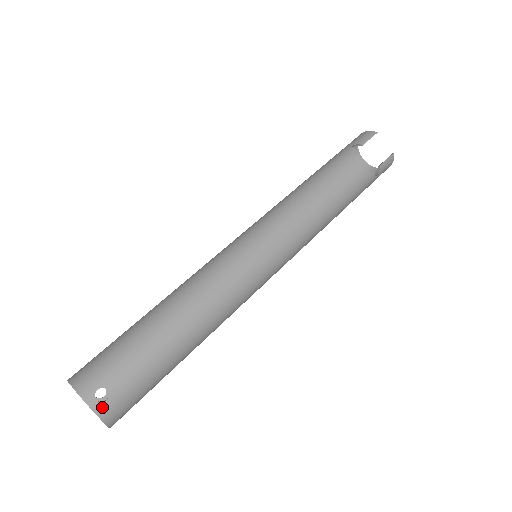
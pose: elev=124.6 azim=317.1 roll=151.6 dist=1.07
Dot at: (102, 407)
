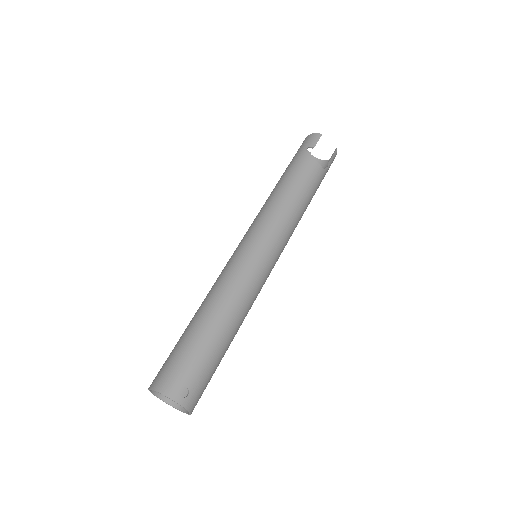
Dot at: (186, 401)
